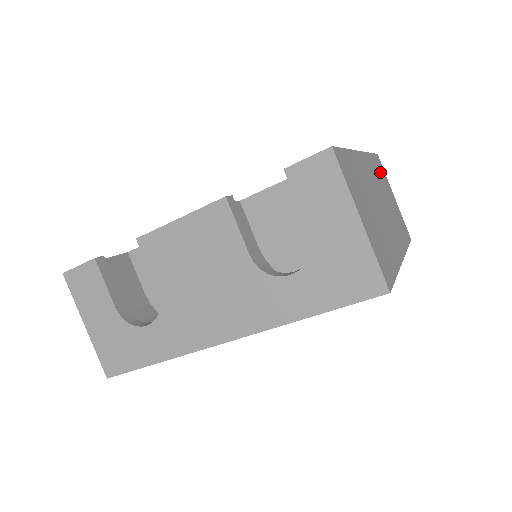
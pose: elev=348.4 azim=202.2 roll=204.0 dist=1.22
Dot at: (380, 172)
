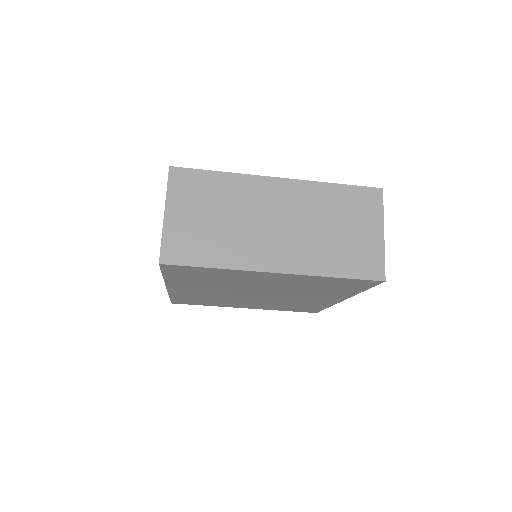
Dot at: (349, 203)
